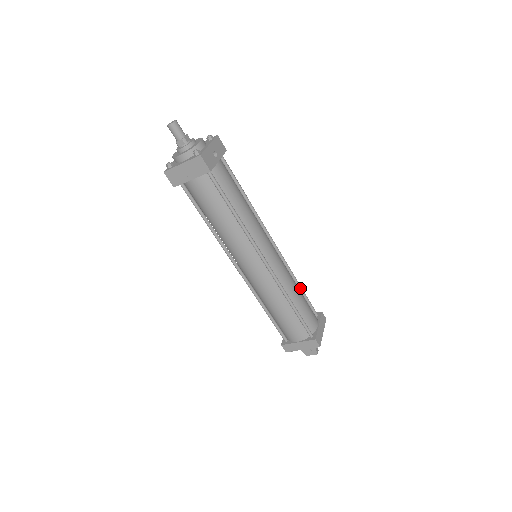
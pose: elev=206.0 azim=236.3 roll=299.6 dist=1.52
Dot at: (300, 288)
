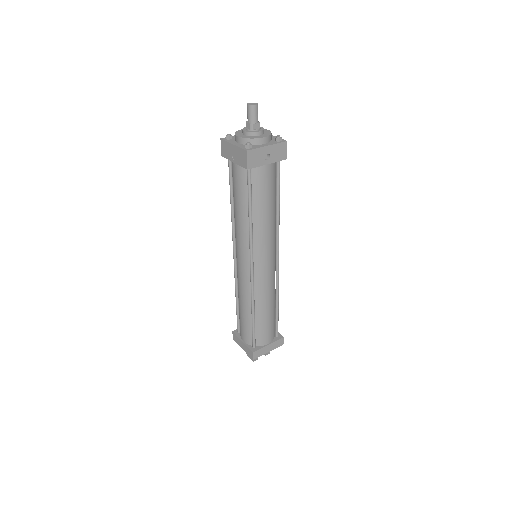
Dot at: (276, 307)
